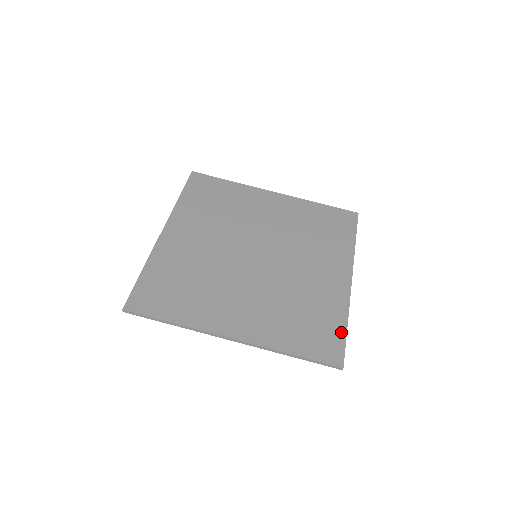
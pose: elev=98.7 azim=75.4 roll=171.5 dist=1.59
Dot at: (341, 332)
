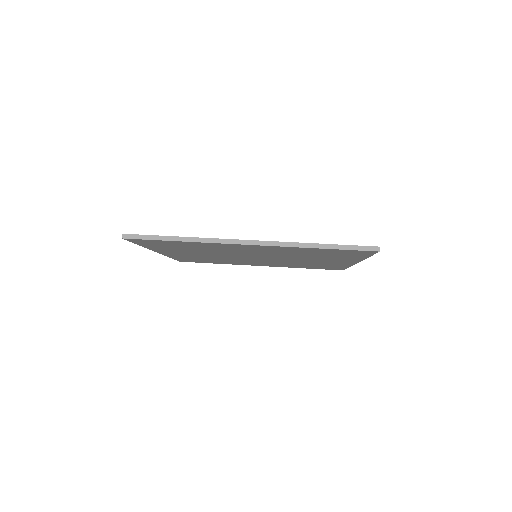
Dot at: occluded
